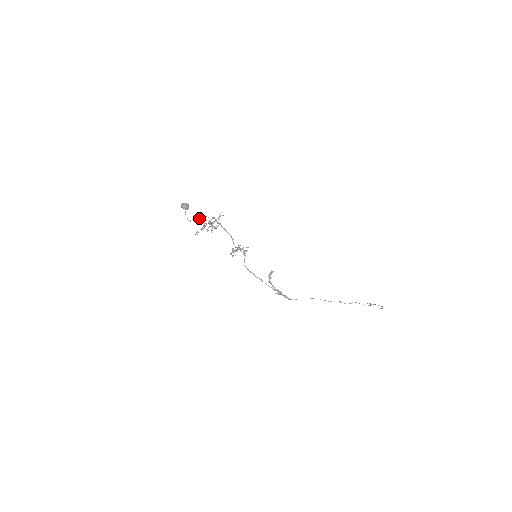
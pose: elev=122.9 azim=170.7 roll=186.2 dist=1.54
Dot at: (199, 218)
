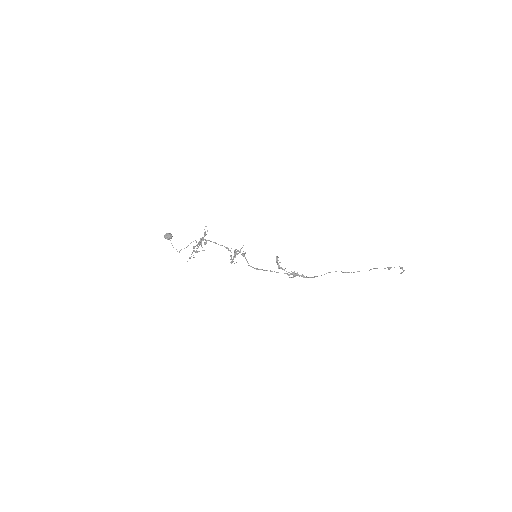
Dot at: (187, 246)
